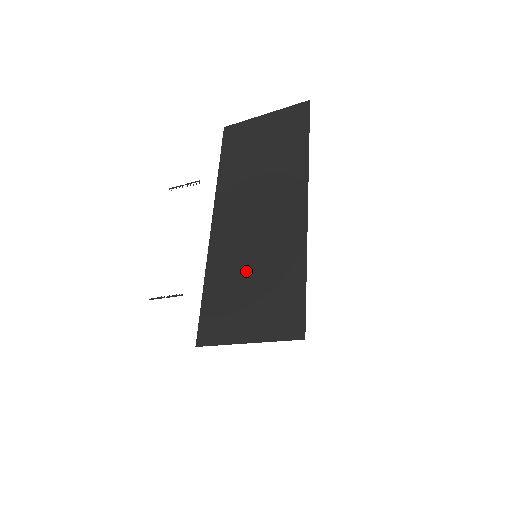
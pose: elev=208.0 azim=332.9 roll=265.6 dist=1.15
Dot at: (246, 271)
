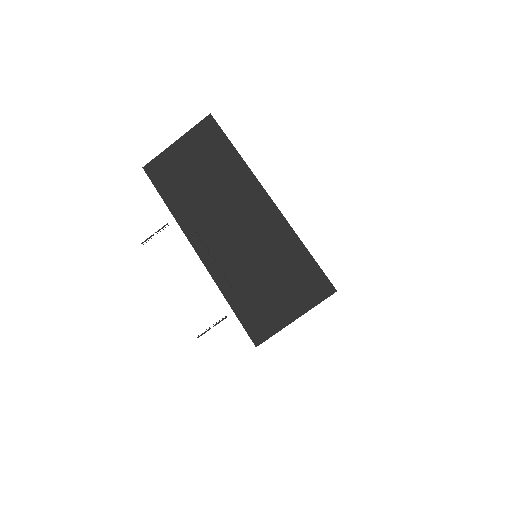
Dot at: (256, 271)
